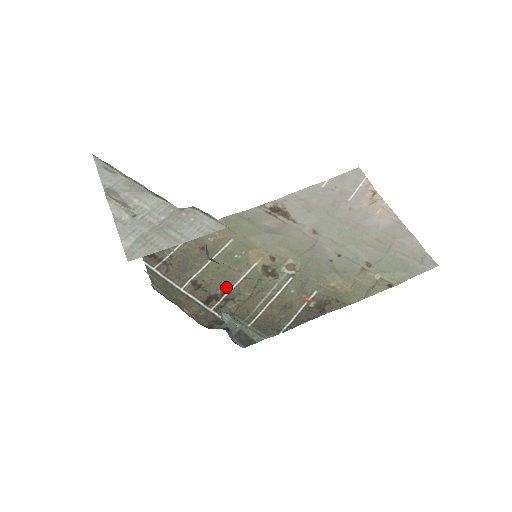
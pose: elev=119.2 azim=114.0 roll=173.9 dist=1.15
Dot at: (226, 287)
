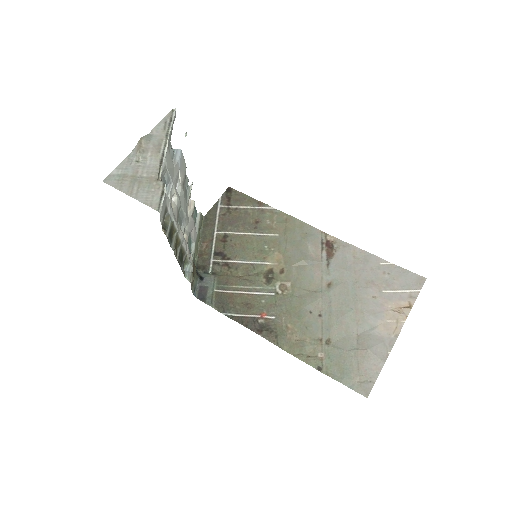
Dot at: (236, 257)
